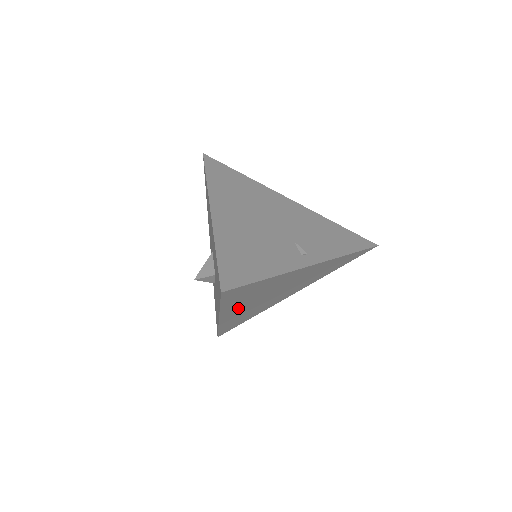
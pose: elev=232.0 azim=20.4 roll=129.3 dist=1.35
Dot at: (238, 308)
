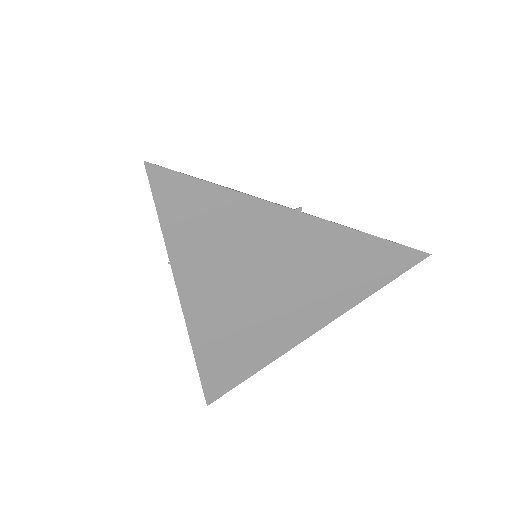
Dot at: (207, 286)
